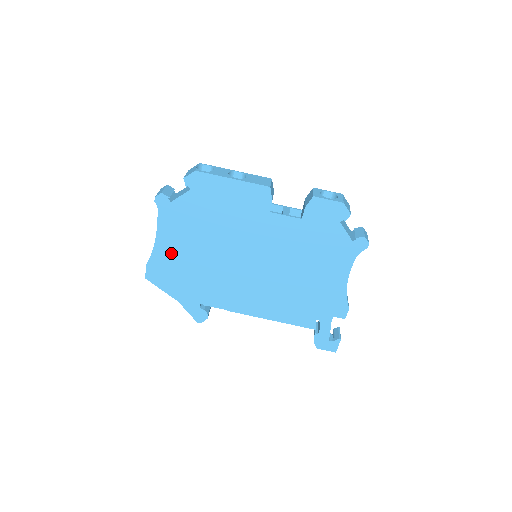
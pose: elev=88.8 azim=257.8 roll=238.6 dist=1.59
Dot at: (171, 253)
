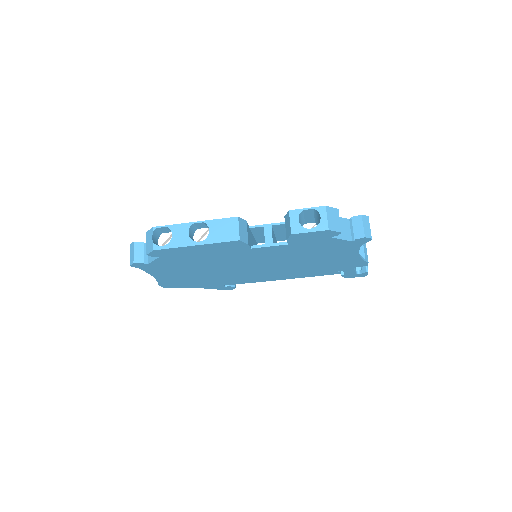
Dot at: (174, 278)
